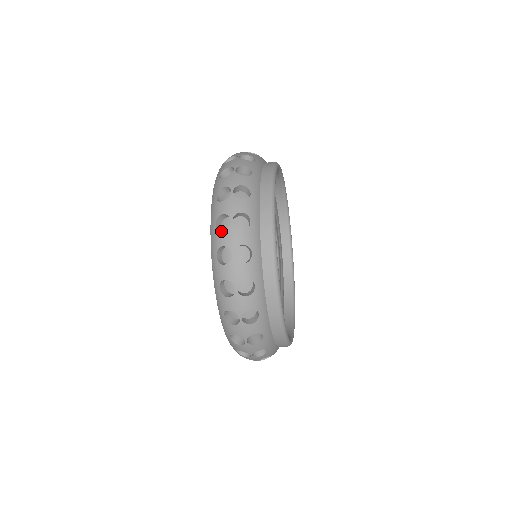
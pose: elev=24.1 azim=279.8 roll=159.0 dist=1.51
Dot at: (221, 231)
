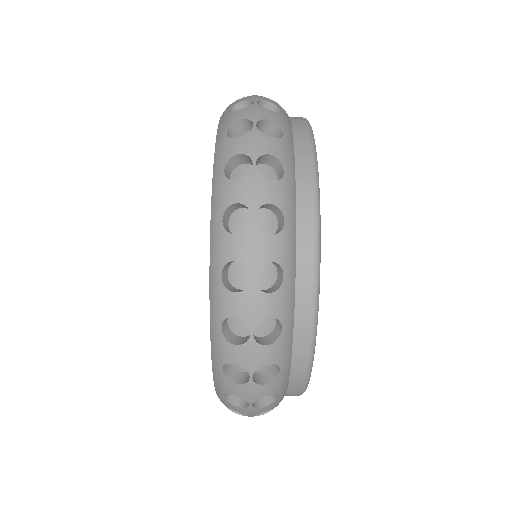
Dot at: occluded
